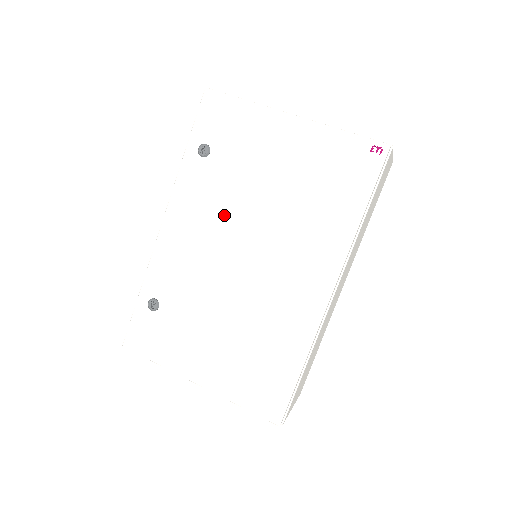
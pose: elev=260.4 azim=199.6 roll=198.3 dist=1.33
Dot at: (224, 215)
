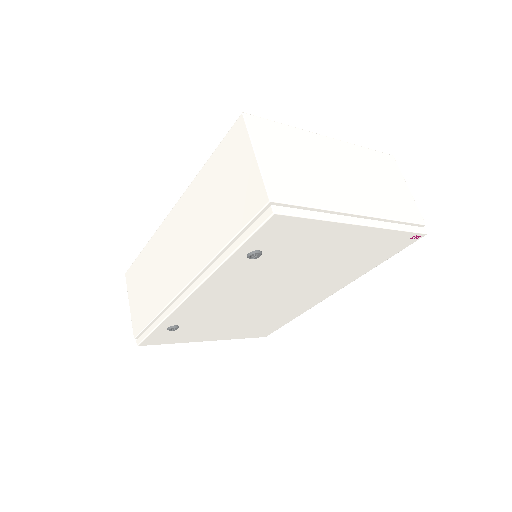
Dot at: (261, 282)
